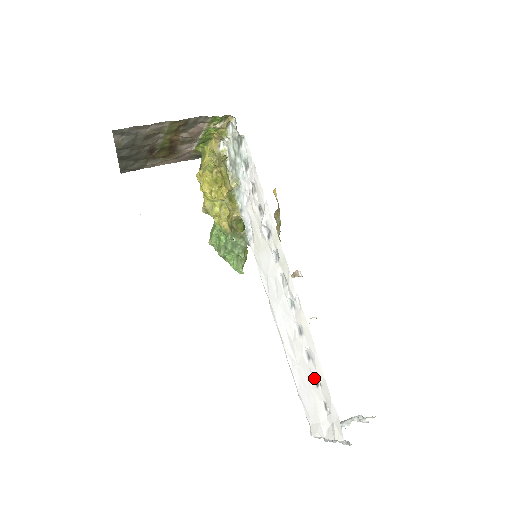
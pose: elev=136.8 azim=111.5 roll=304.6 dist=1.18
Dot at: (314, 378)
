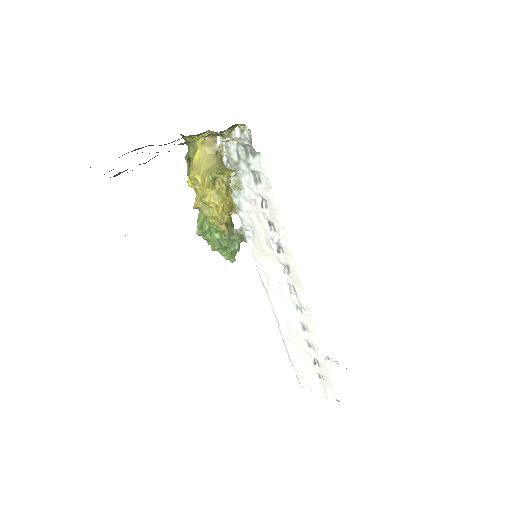
Dot at: (312, 358)
